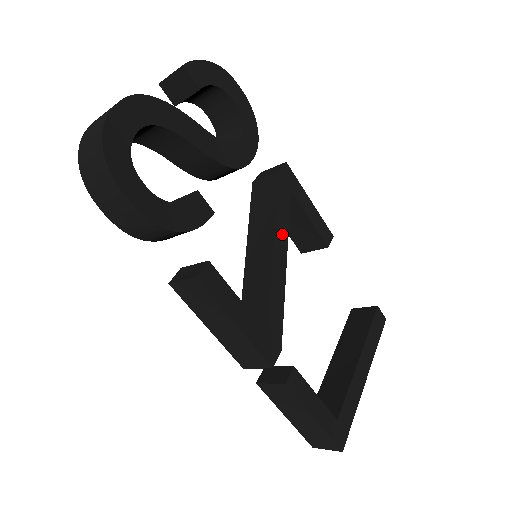
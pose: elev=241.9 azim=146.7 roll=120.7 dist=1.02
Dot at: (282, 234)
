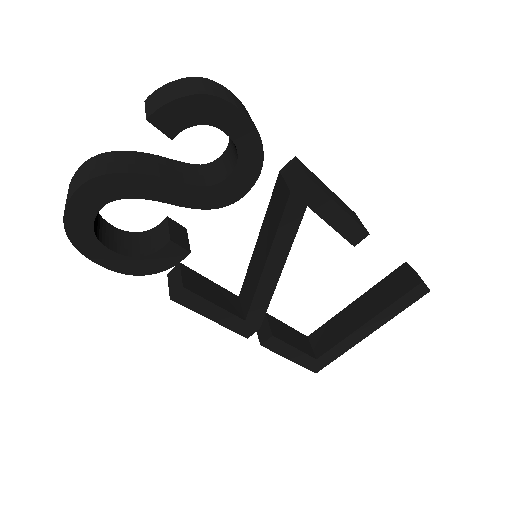
Dot at: (281, 250)
